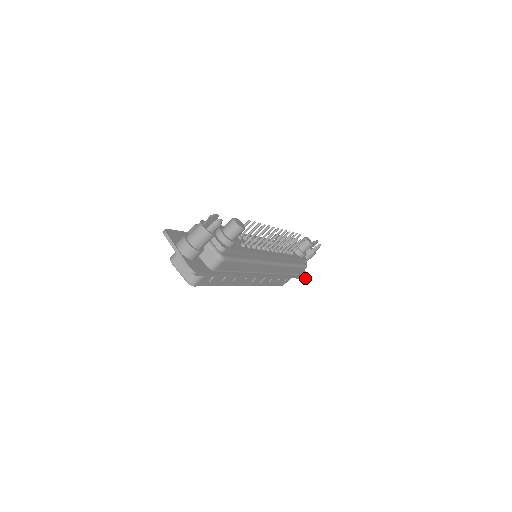
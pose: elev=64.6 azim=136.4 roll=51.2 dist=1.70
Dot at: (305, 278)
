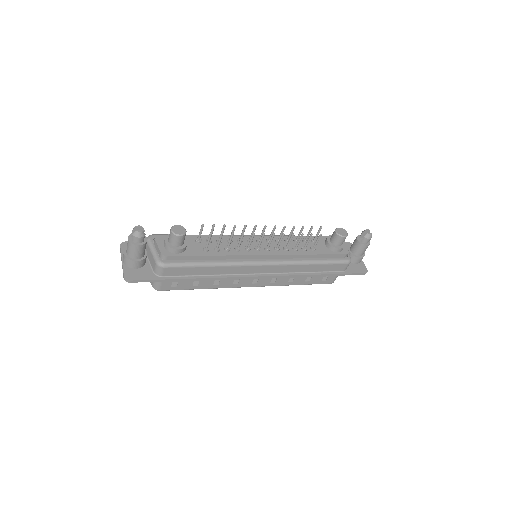
Dot at: (359, 274)
